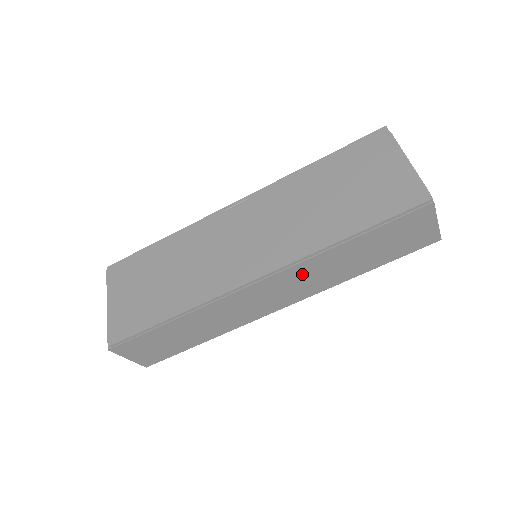
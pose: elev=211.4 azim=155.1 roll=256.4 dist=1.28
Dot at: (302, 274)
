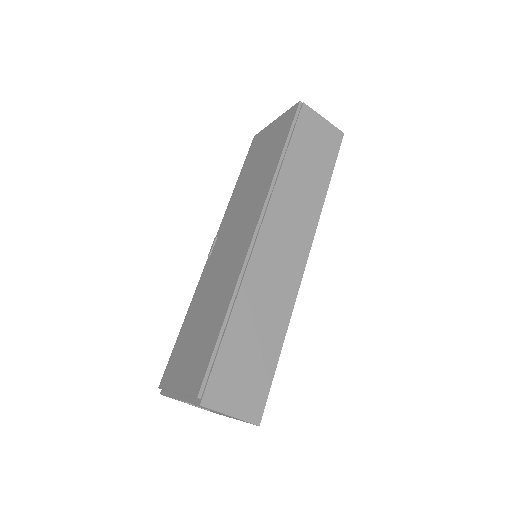
Dot at: (285, 208)
